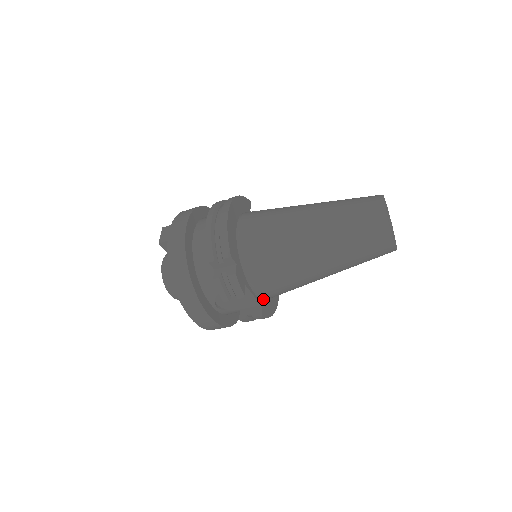
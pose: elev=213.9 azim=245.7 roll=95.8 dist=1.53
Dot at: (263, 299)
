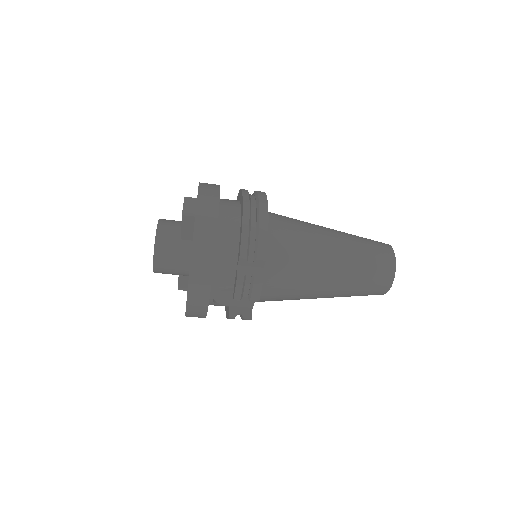
Dot at: occluded
